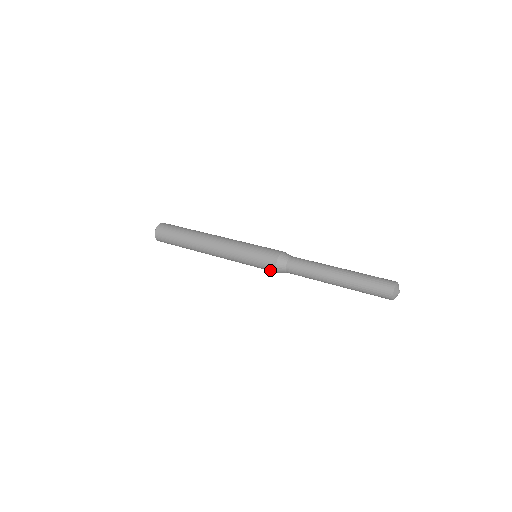
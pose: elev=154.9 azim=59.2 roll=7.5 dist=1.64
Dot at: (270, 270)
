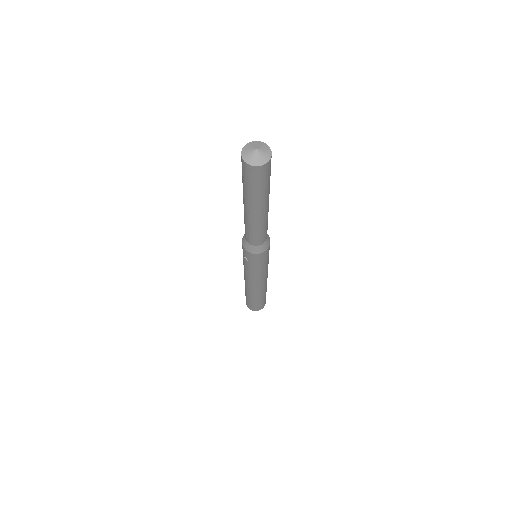
Dot at: occluded
